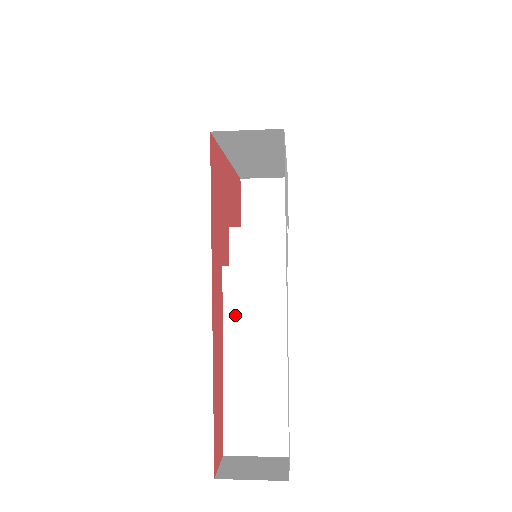
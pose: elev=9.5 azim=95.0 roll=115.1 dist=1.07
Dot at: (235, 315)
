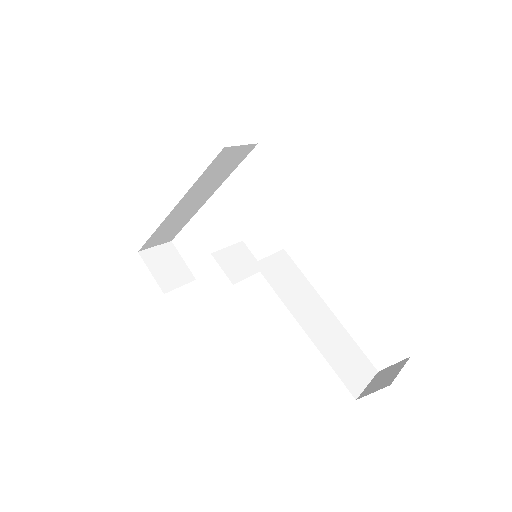
Dot at: (285, 294)
